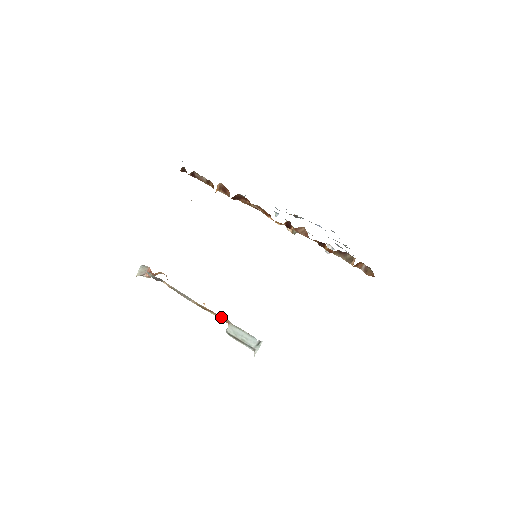
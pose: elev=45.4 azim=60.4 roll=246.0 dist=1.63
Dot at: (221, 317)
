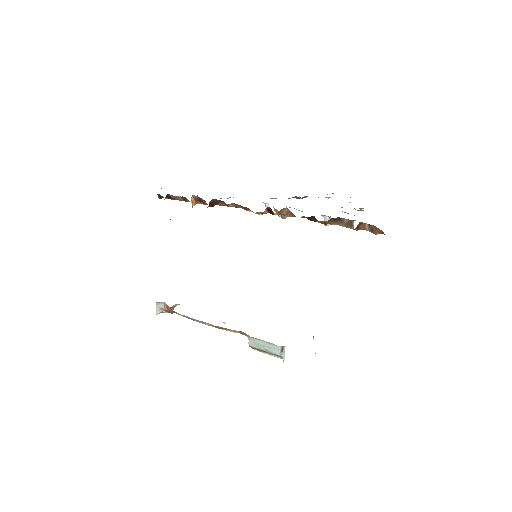
Dot at: (238, 332)
